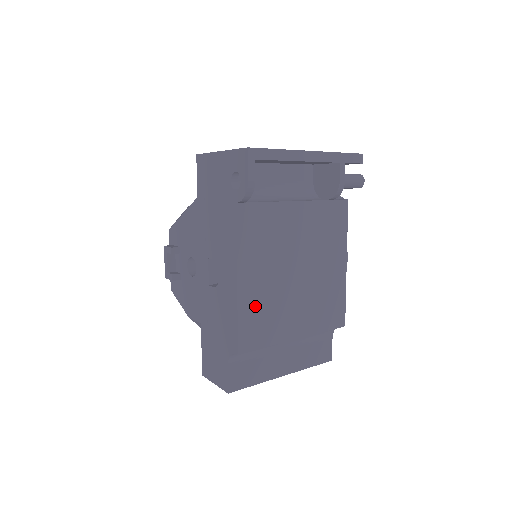
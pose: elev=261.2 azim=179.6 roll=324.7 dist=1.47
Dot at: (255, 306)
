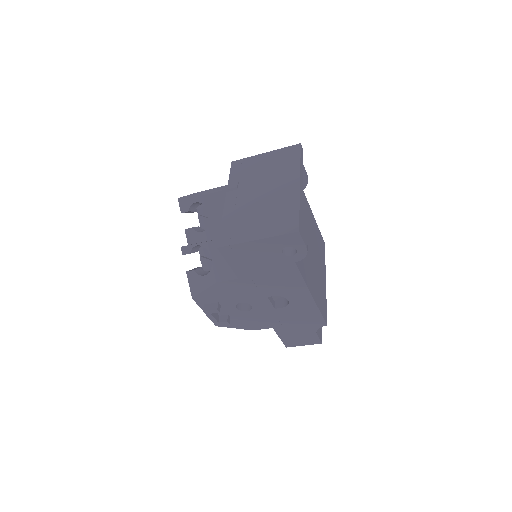
Dot at: (318, 295)
